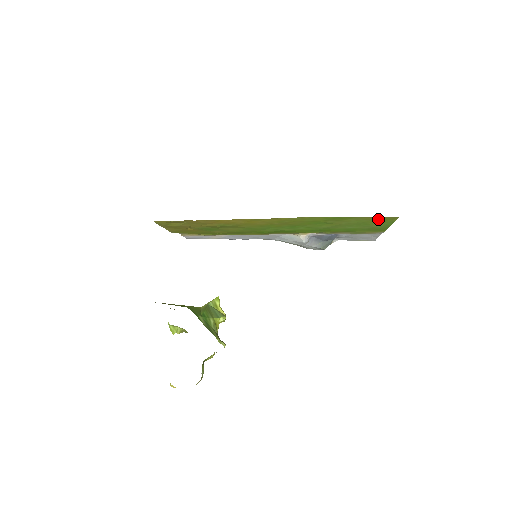
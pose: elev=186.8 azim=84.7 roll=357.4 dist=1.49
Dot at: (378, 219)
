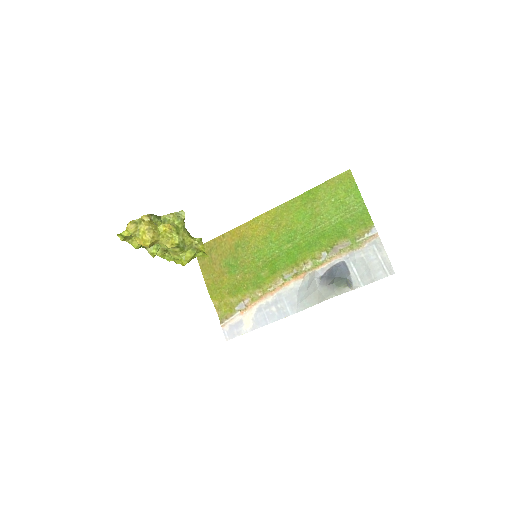
Dot at: (340, 184)
